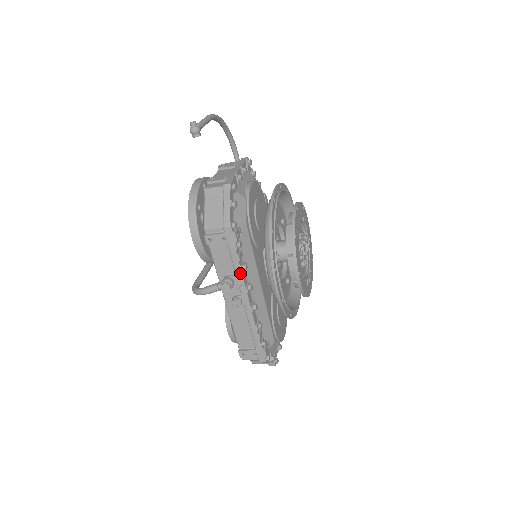
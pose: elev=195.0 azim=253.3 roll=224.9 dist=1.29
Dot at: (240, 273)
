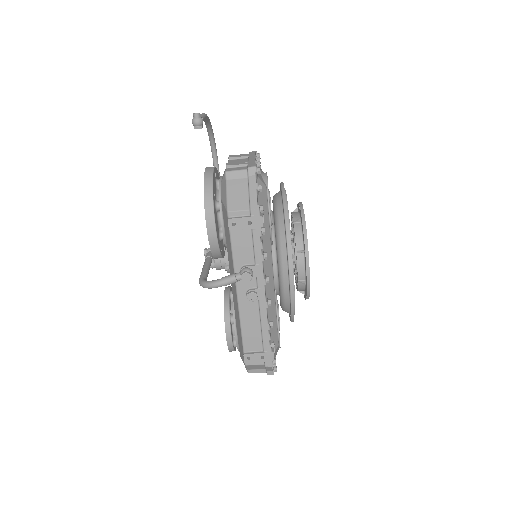
Dot at: (261, 262)
